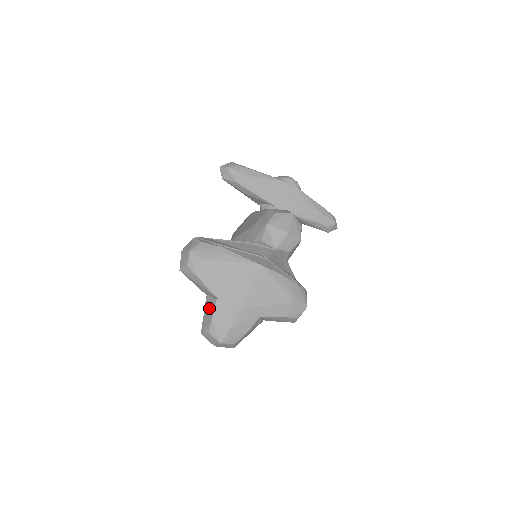
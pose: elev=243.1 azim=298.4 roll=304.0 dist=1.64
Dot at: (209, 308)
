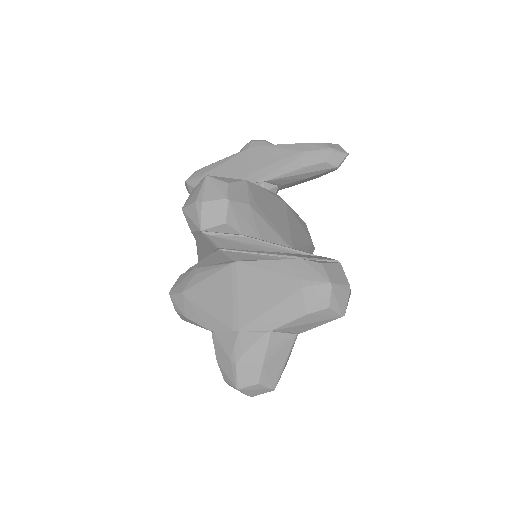
Dot at: occluded
